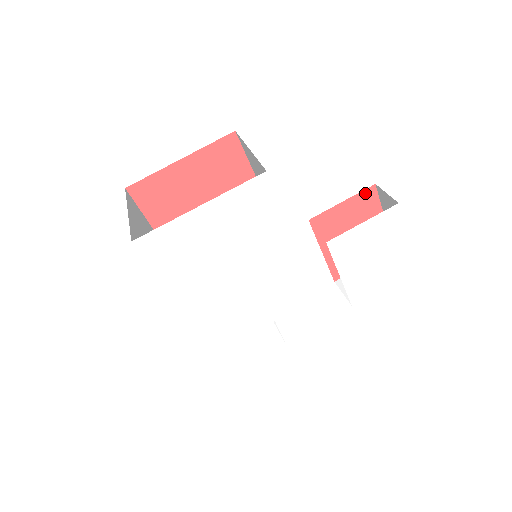
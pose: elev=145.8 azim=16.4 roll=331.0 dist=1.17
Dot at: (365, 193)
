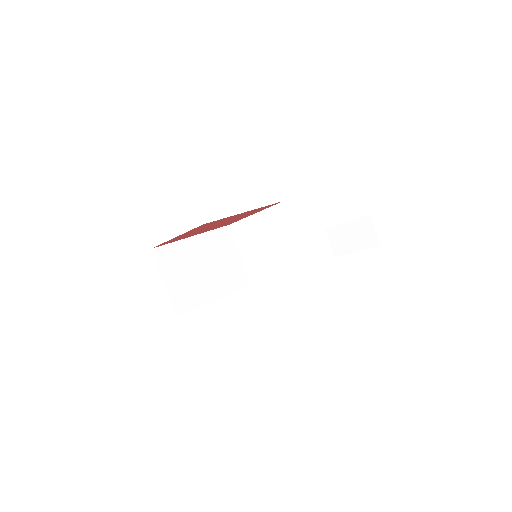
Dot at: occluded
